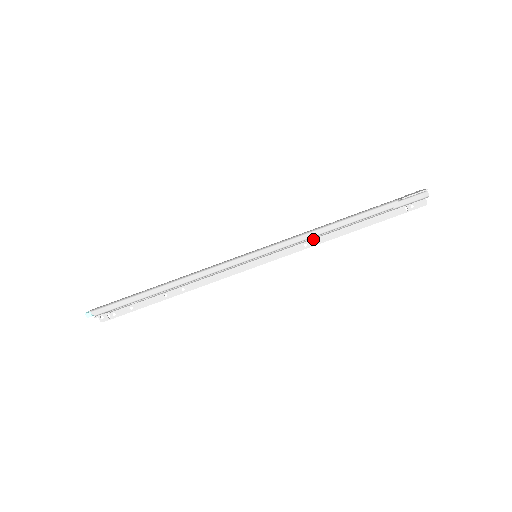
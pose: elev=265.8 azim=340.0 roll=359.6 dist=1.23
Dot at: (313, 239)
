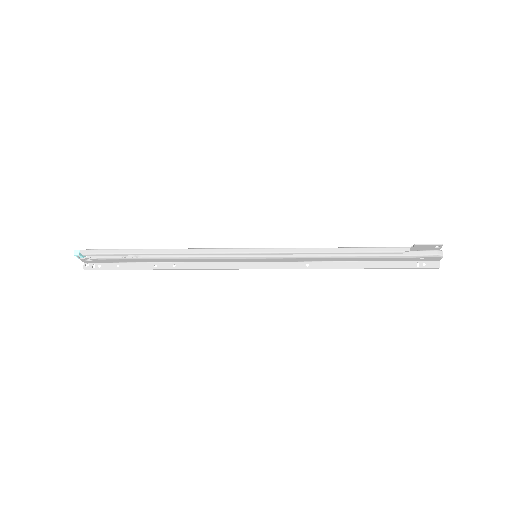
Dot at: (317, 262)
